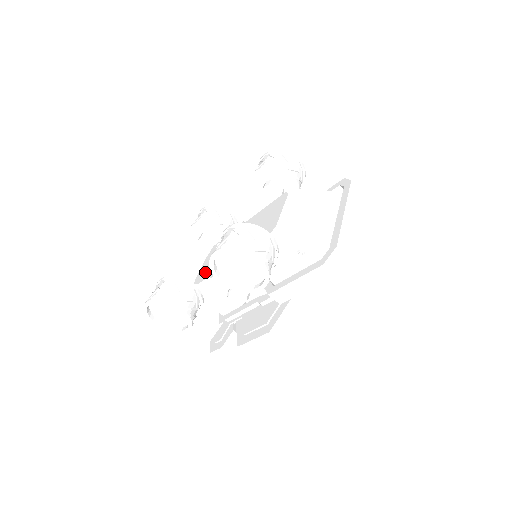
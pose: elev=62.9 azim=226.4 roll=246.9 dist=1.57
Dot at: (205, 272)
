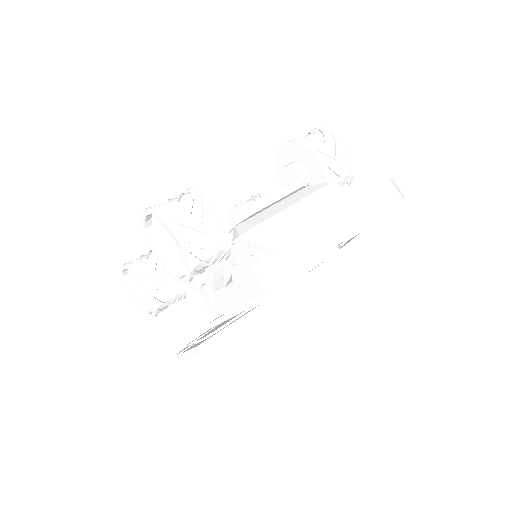
Dot at: occluded
